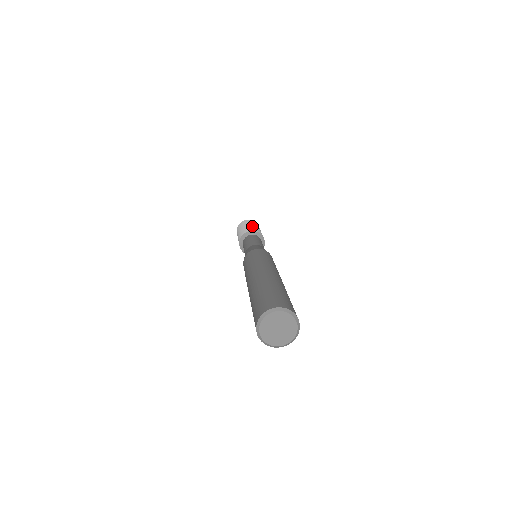
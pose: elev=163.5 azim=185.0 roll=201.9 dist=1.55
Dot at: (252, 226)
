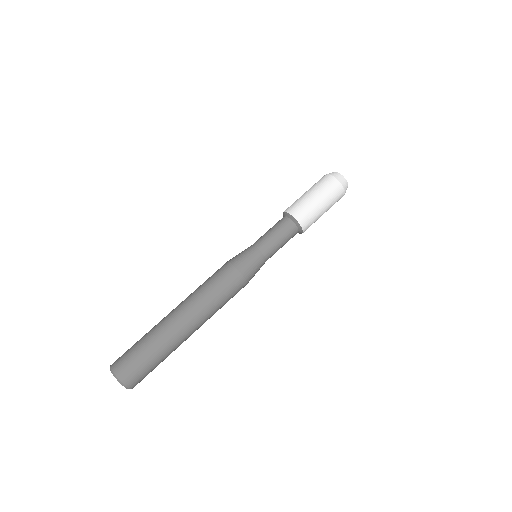
Dot at: (311, 203)
